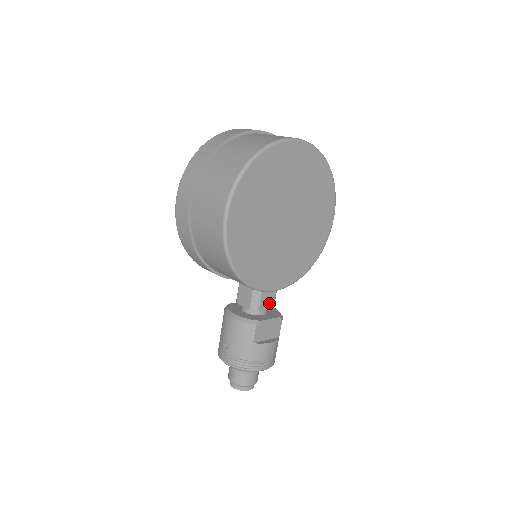
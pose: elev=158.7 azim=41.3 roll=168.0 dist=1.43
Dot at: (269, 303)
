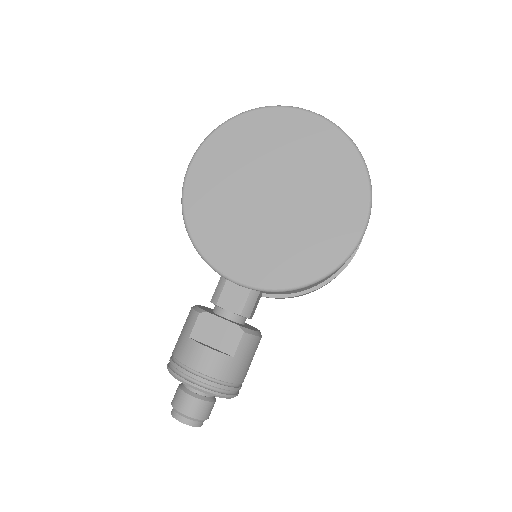
Dot at: (235, 303)
